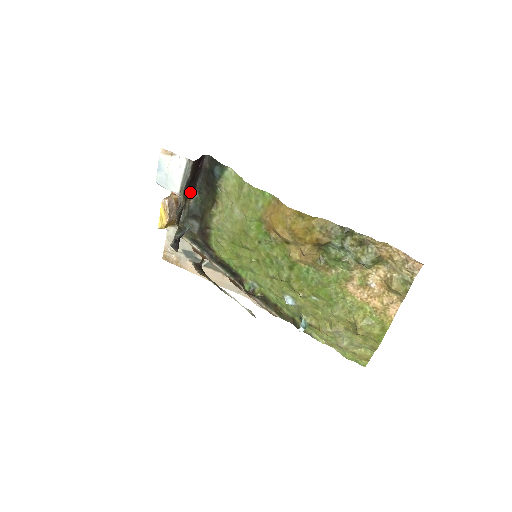
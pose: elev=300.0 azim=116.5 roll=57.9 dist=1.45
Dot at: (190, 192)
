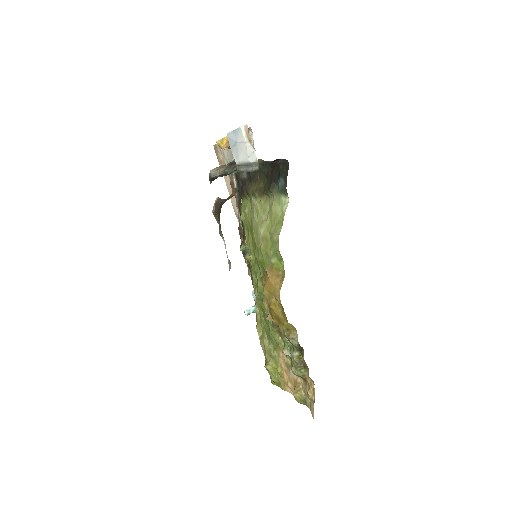
Dot at: occluded
